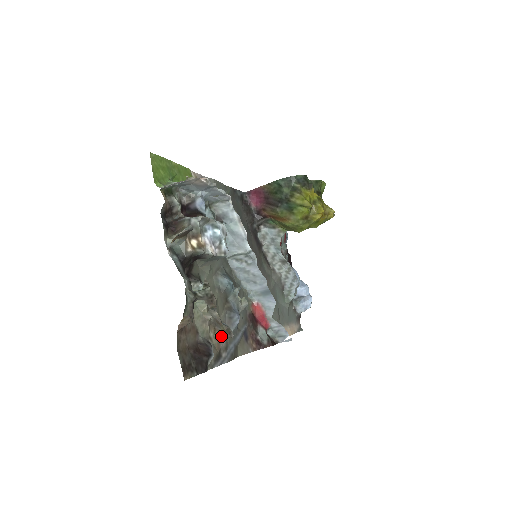
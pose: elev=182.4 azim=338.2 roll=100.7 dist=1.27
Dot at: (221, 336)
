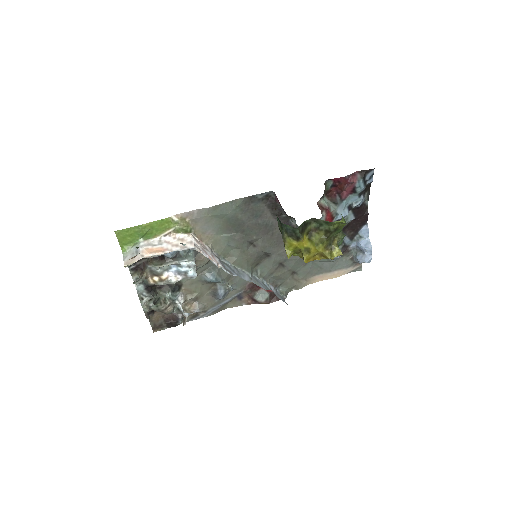
Dot at: (183, 318)
